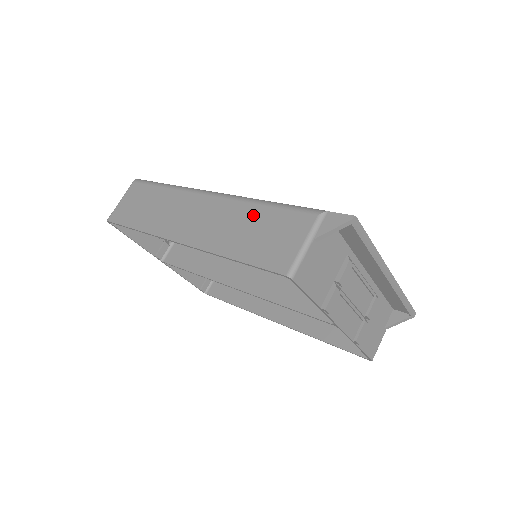
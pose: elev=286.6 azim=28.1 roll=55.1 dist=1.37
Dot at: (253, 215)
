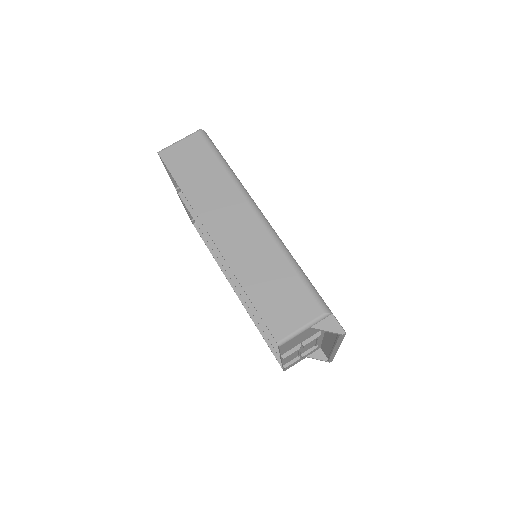
Dot at: (280, 269)
